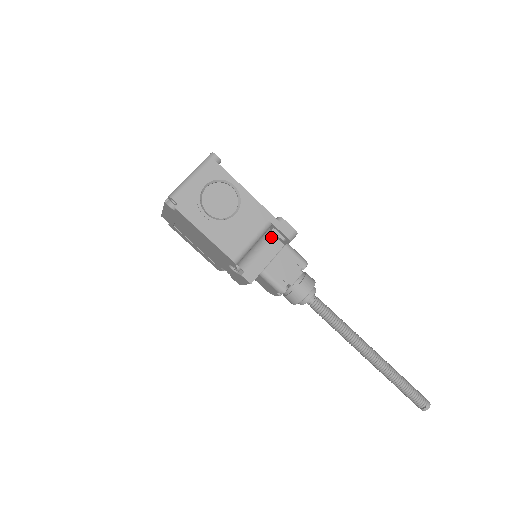
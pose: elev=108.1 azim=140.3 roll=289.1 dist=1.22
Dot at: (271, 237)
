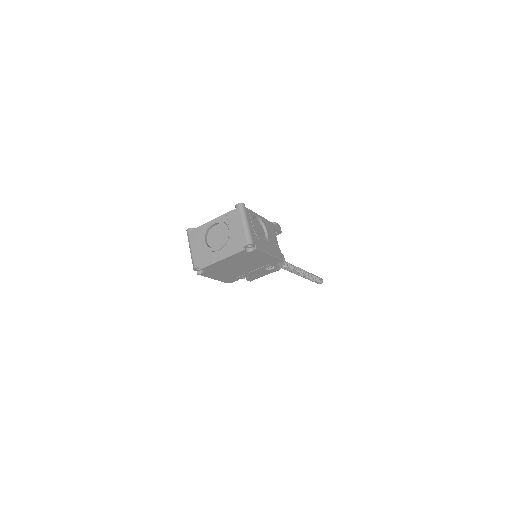
Dot at: occluded
